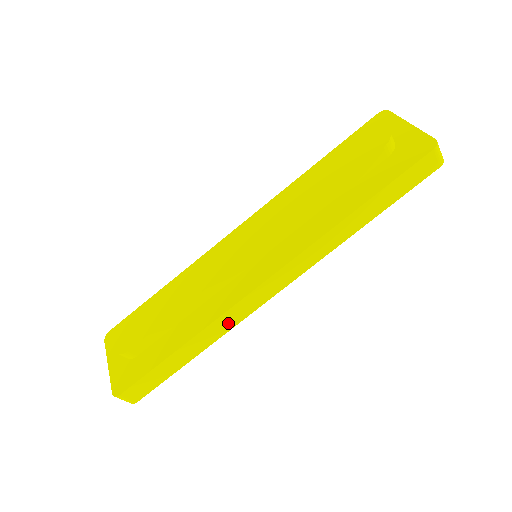
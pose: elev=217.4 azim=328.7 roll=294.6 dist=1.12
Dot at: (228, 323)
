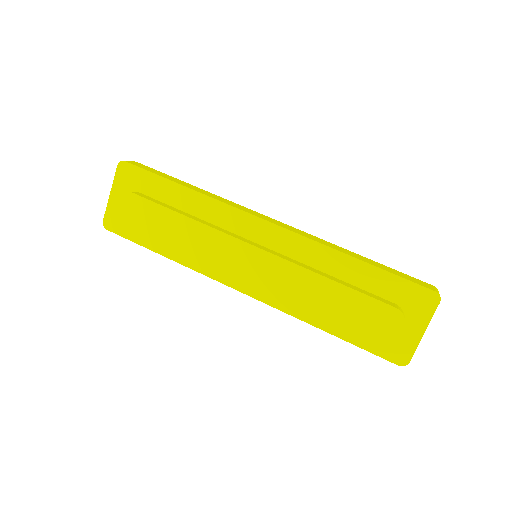
Dot at: occluded
